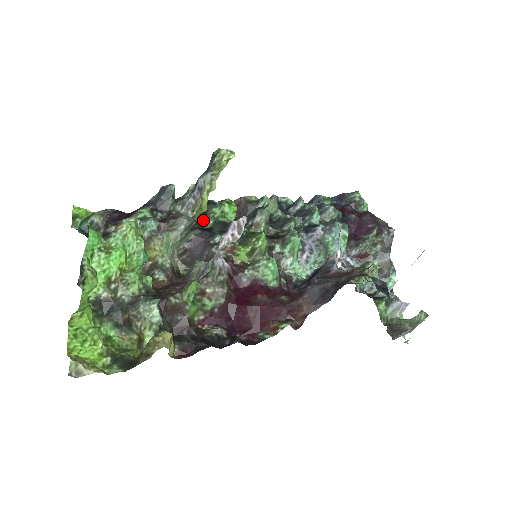
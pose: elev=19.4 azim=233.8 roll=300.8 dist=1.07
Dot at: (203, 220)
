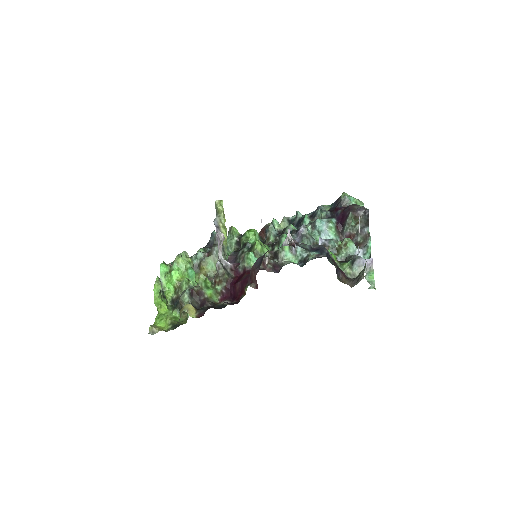
Dot at: occluded
